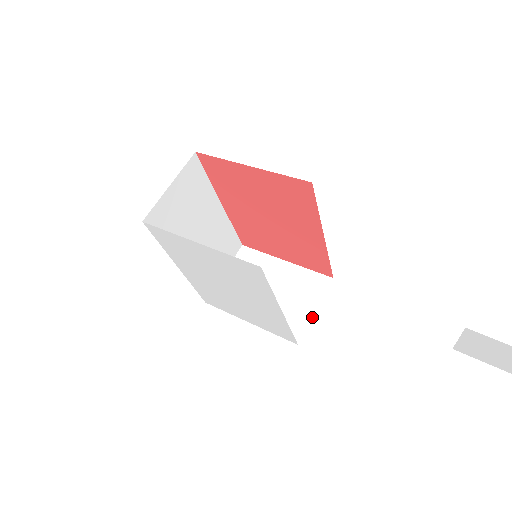
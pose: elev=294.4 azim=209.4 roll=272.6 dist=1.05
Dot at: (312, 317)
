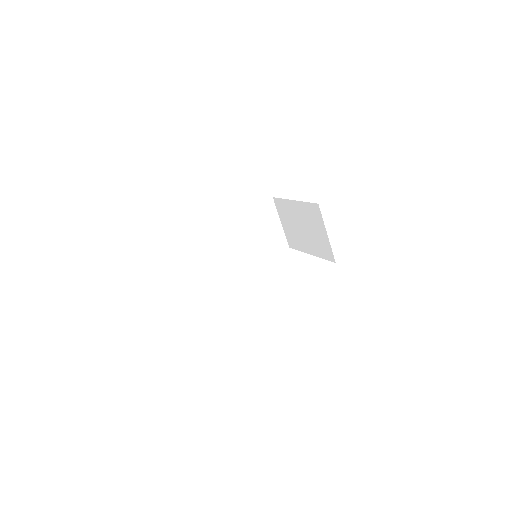
Dot at: (328, 240)
